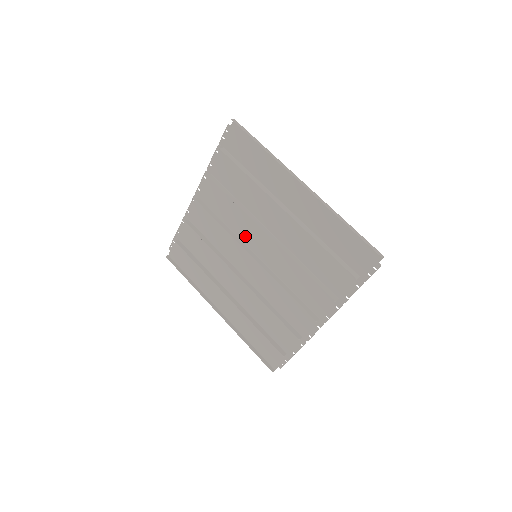
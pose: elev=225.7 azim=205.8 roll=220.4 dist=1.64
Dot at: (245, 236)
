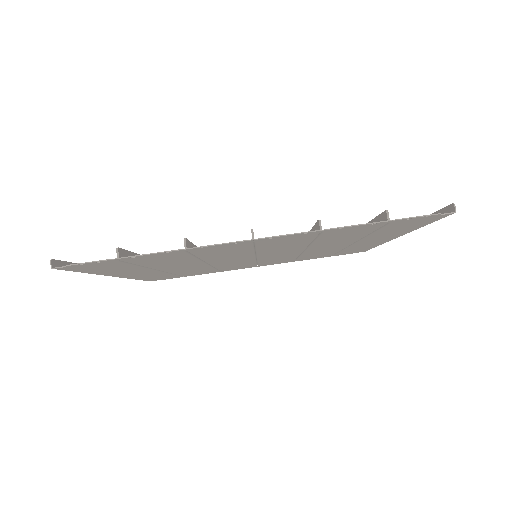
Dot at: (267, 258)
